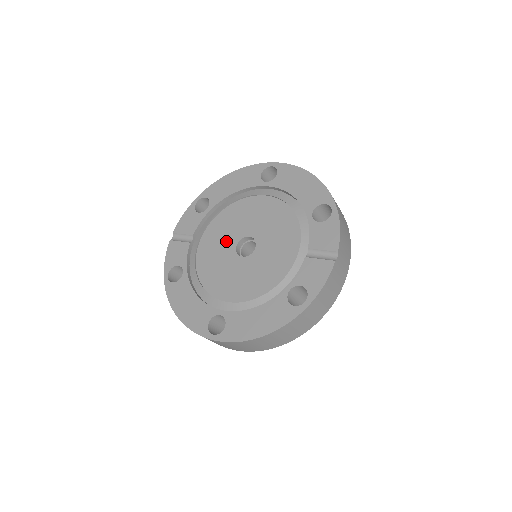
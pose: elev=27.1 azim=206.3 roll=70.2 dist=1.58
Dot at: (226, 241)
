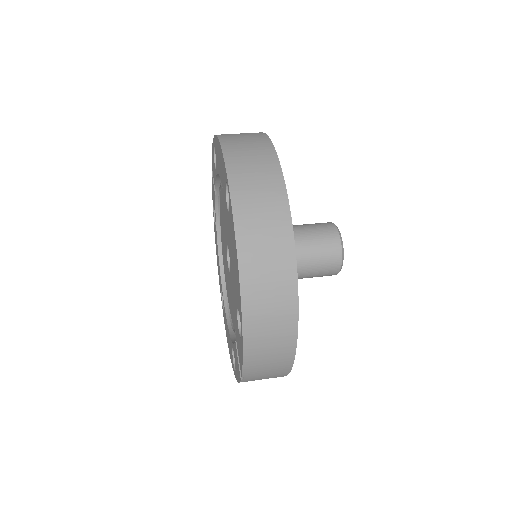
Dot at: (224, 230)
